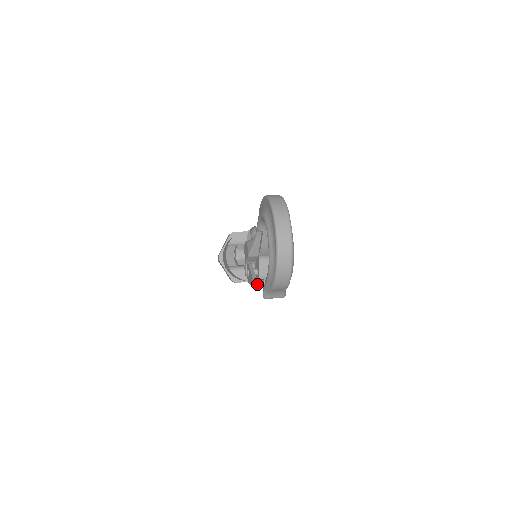
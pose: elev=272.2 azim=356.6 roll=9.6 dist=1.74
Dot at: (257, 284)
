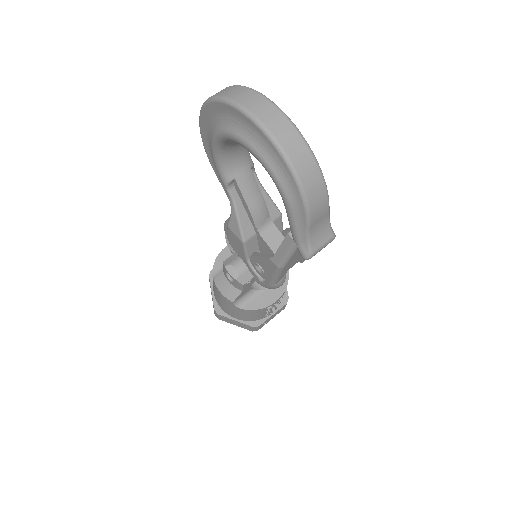
Dot at: (282, 256)
